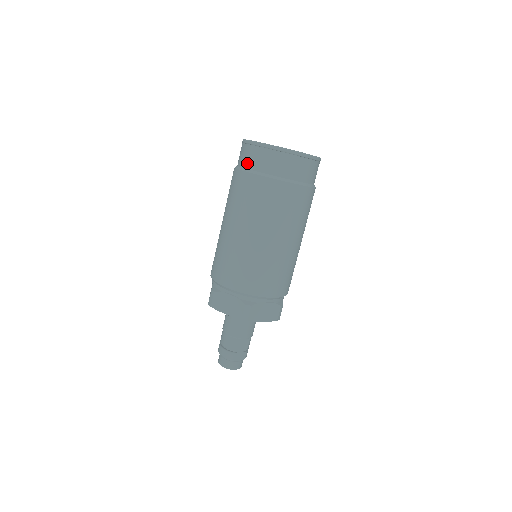
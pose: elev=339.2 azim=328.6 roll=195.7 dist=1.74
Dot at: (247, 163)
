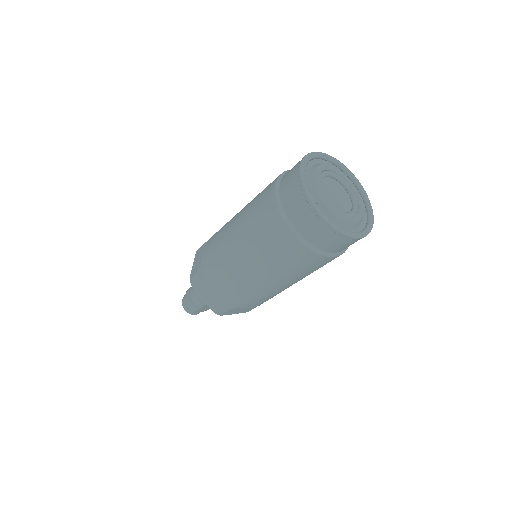
Dot at: (290, 210)
